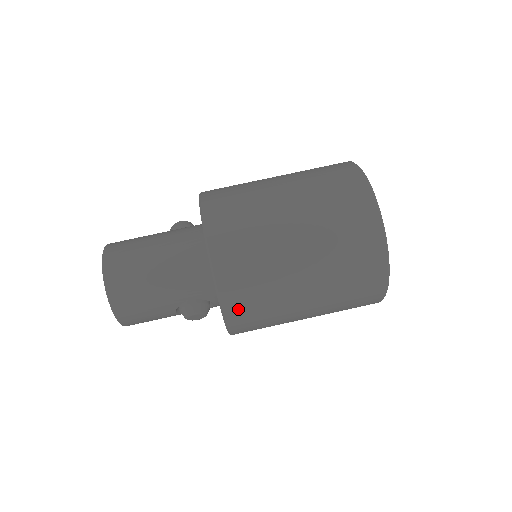
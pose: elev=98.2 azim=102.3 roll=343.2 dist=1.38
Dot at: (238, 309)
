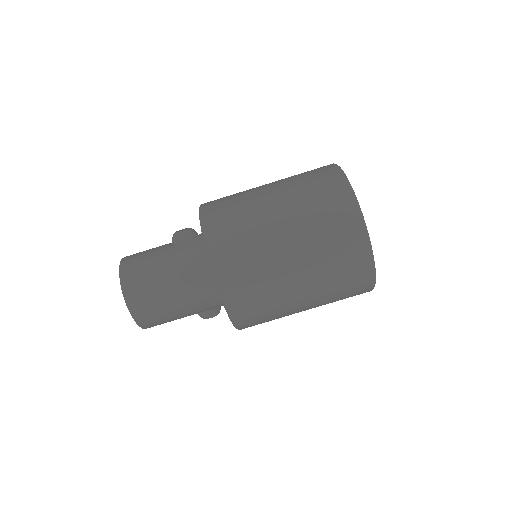
Dot at: (250, 326)
